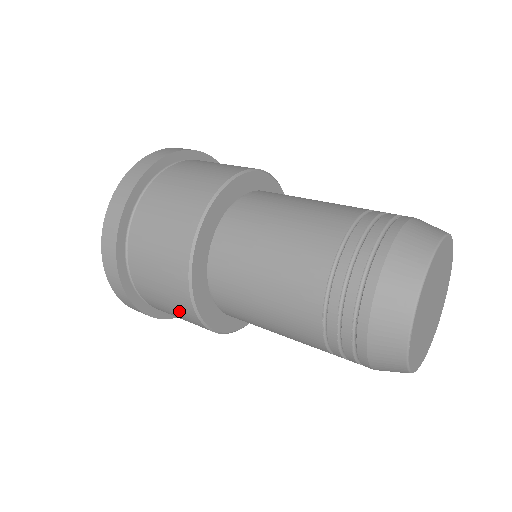
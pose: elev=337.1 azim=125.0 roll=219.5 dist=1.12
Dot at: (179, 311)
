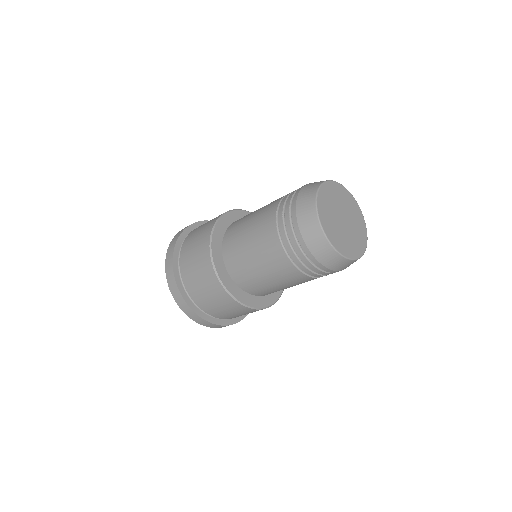
Dot at: (200, 260)
